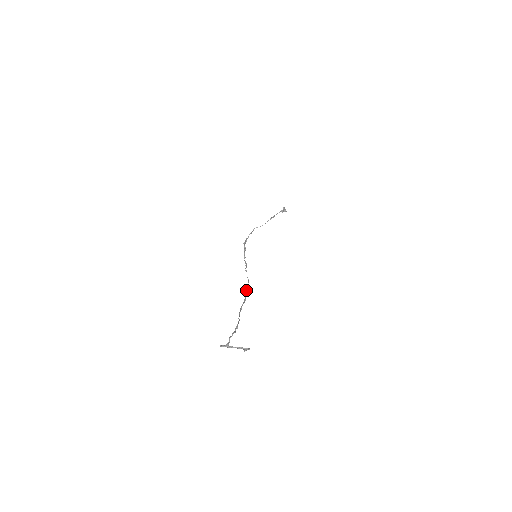
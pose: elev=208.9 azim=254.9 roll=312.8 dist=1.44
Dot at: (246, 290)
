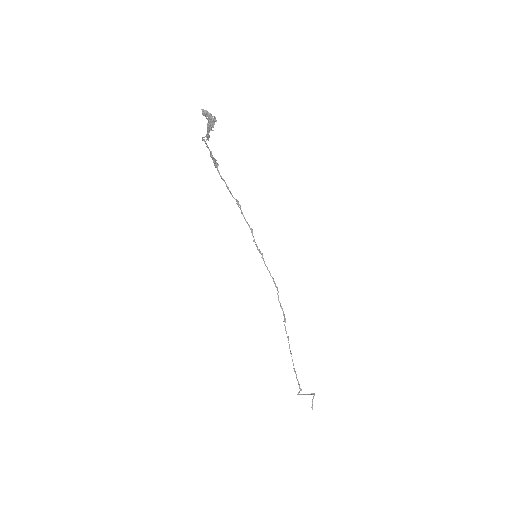
Dot at: (280, 306)
